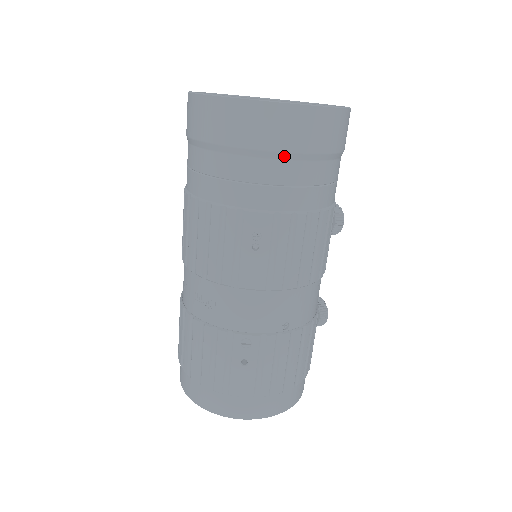
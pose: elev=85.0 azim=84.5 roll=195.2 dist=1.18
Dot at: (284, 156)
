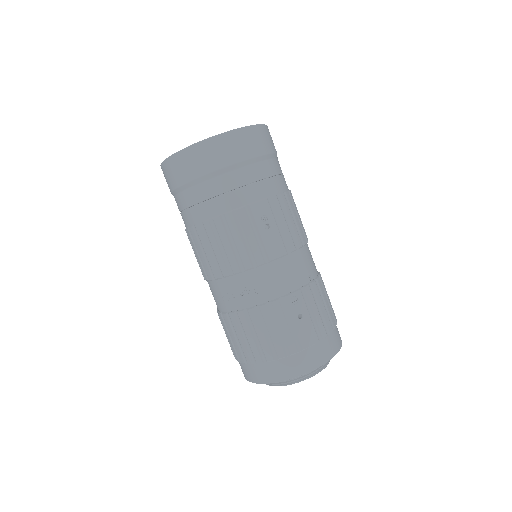
Dot at: (255, 160)
